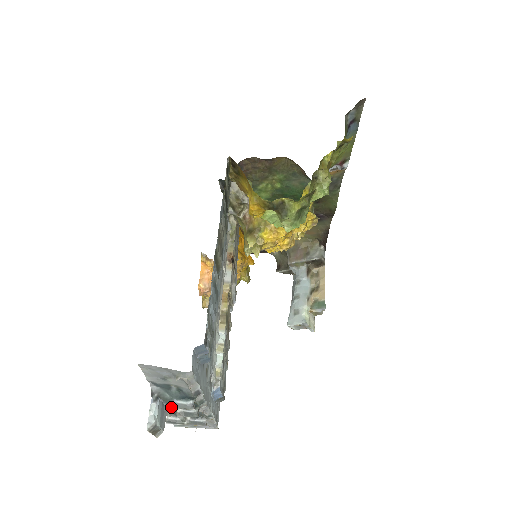
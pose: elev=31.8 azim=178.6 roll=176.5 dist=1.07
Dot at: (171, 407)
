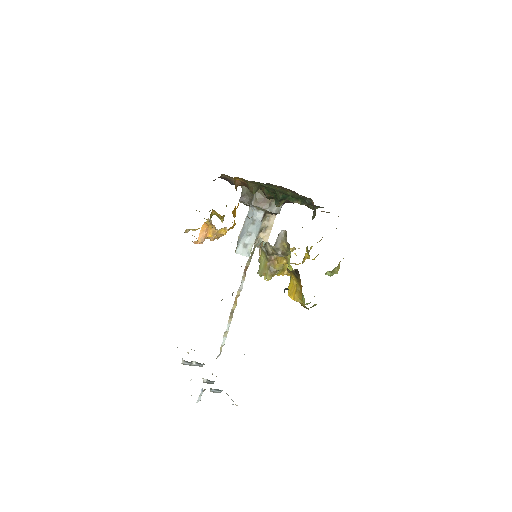
Dot at: occluded
